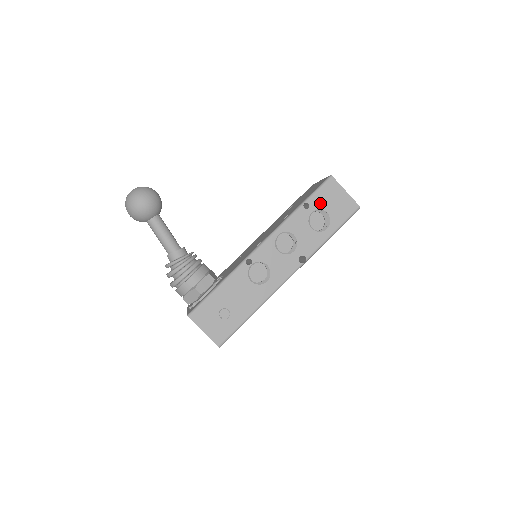
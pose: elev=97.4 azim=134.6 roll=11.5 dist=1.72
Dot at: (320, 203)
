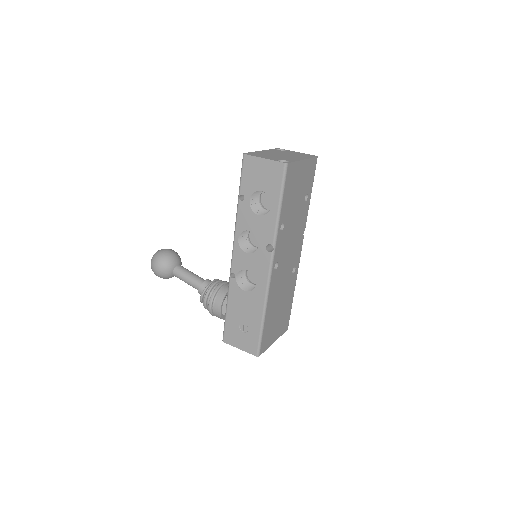
Dot at: (250, 187)
